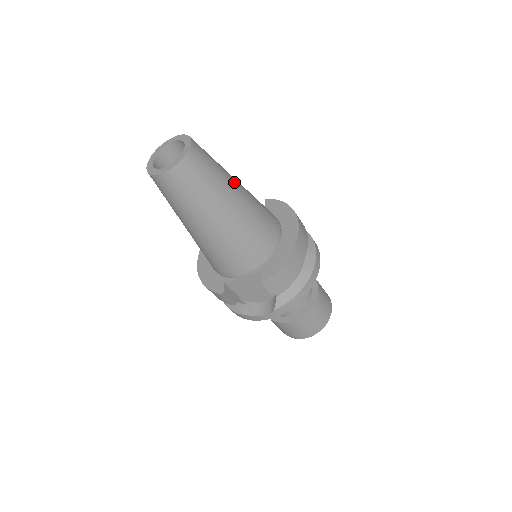
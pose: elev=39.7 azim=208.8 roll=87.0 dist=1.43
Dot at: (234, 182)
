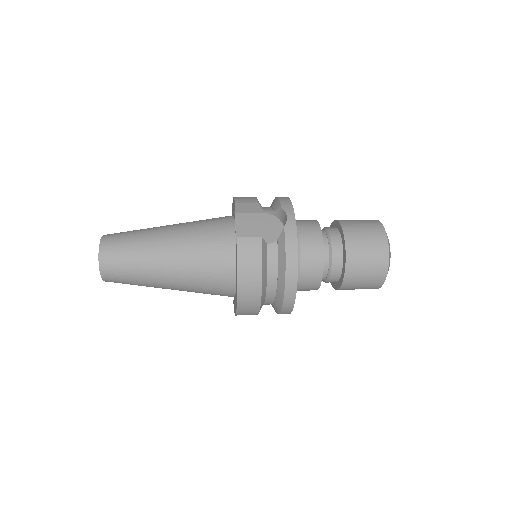
Dot at: (158, 279)
